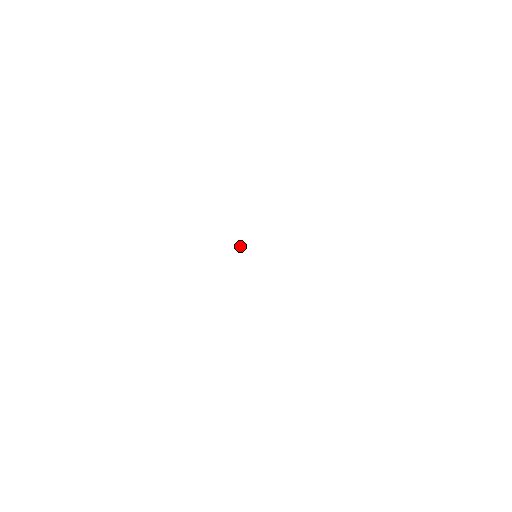
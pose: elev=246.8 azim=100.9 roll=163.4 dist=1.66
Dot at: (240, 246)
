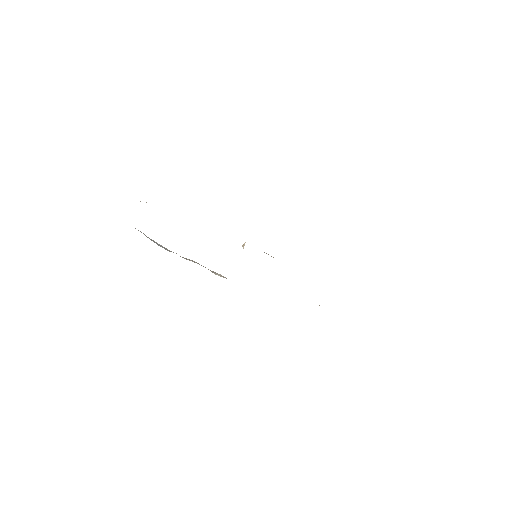
Dot at: (243, 246)
